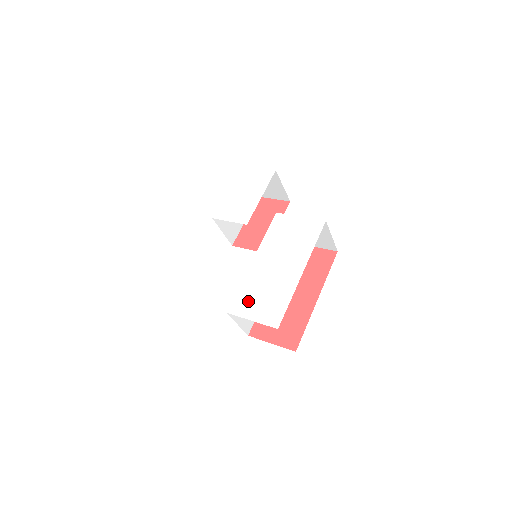
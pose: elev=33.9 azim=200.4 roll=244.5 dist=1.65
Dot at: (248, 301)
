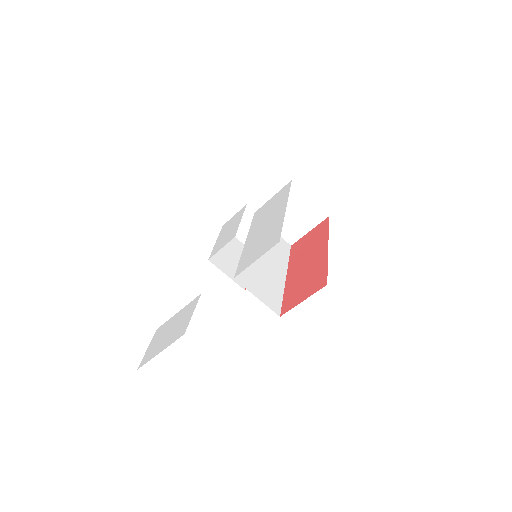
Dot at: (249, 257)
